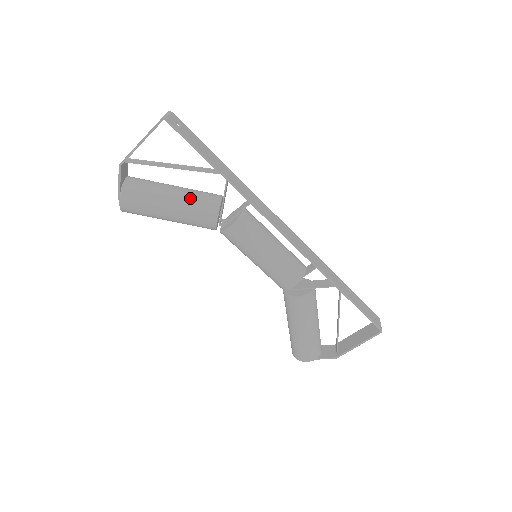
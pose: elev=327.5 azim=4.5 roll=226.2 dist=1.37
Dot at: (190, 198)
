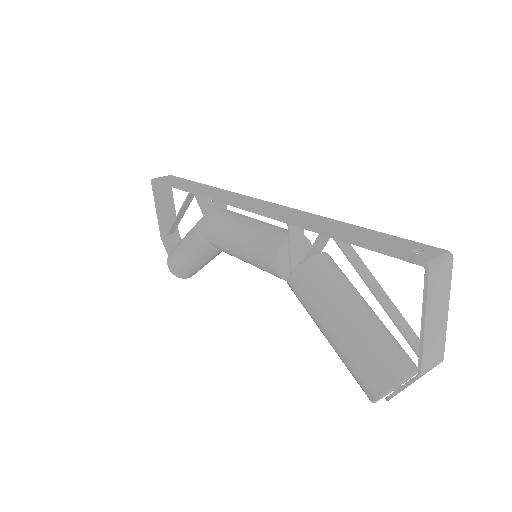
Dot at: occluded
